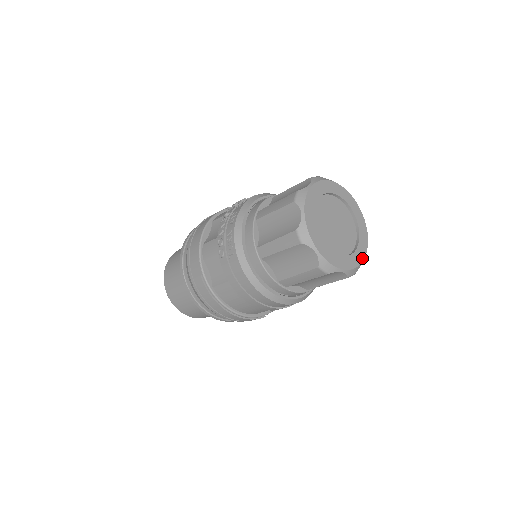
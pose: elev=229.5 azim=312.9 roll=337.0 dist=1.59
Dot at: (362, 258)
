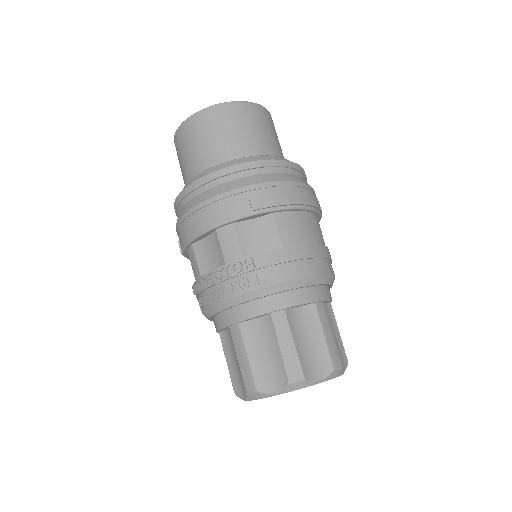
Dot at: occluded
